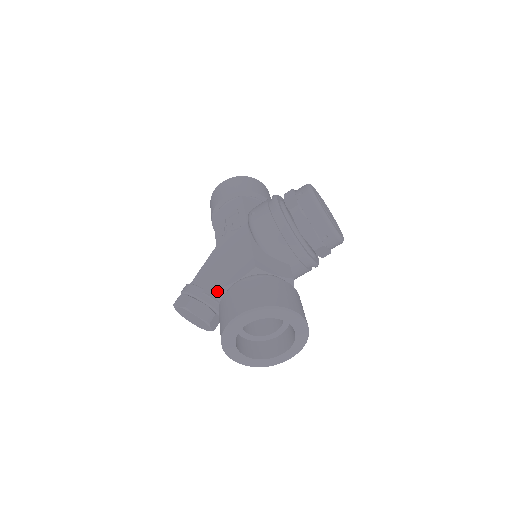
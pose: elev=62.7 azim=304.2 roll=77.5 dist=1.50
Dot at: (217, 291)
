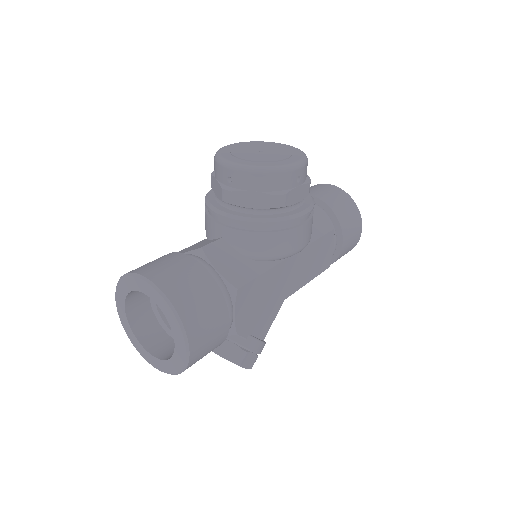
Dot at: occluded
